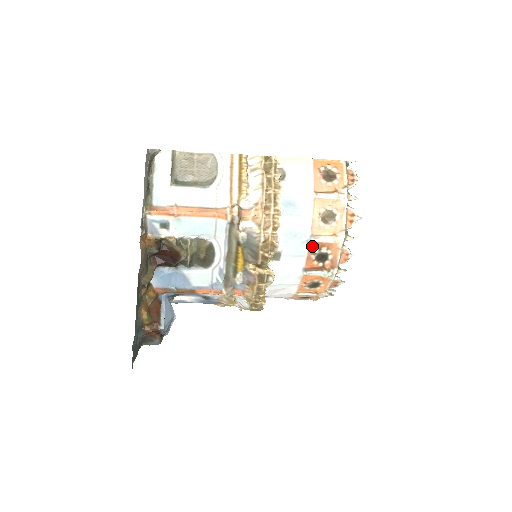
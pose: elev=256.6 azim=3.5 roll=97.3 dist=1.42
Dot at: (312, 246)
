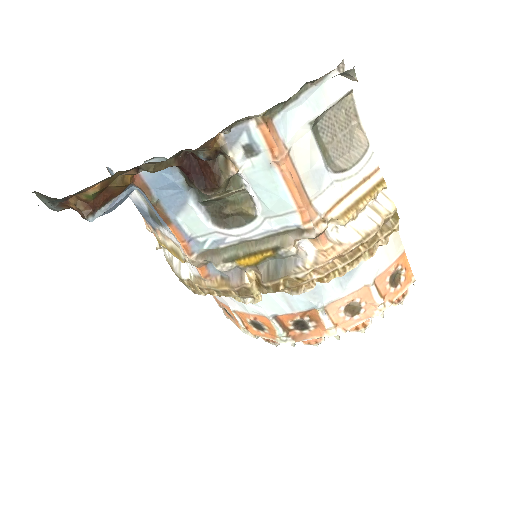
Dot at: (310, 312)
